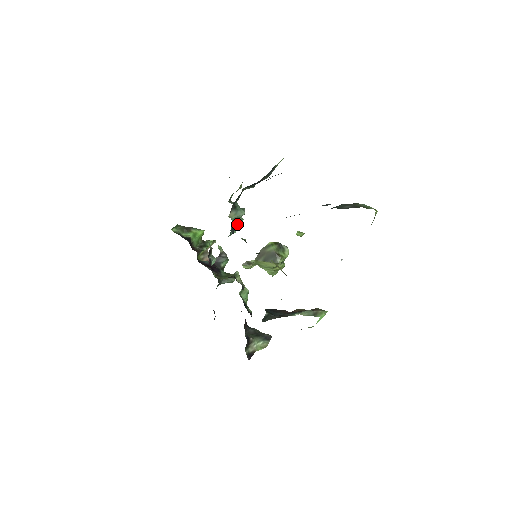
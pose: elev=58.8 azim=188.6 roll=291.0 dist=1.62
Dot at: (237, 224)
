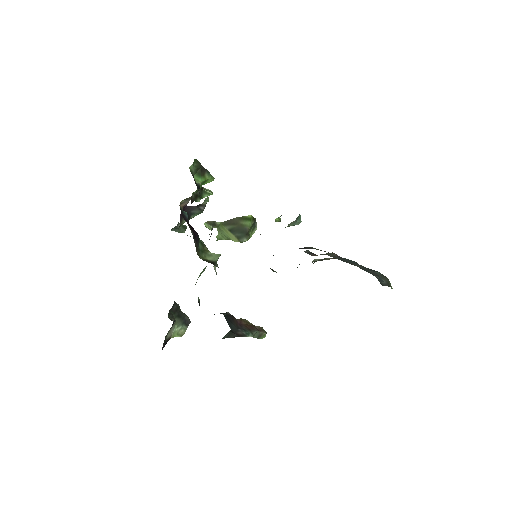
Dot at: occluded
